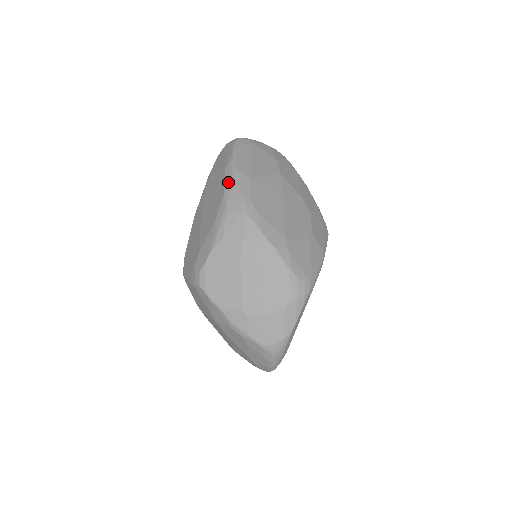
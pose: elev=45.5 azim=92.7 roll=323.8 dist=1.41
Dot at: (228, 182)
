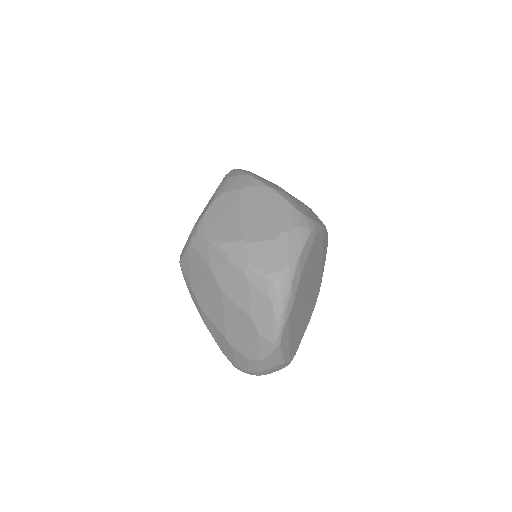
Dot at: occluded
